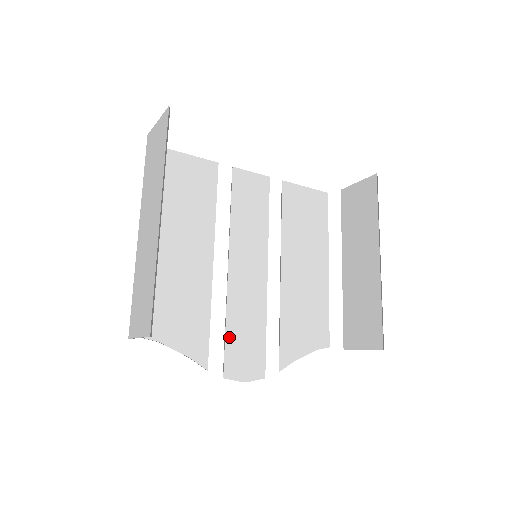
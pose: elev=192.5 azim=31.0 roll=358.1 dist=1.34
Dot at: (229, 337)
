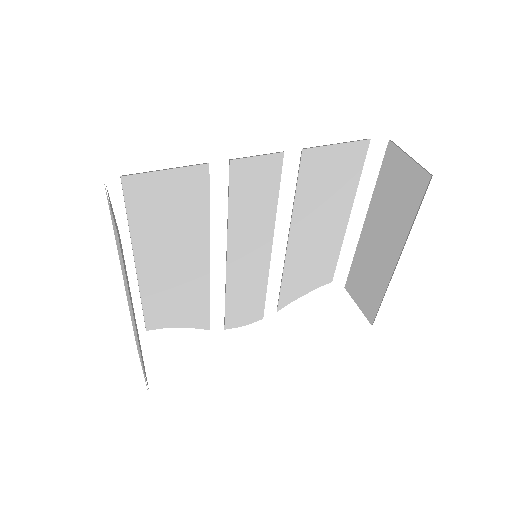
Dot at: (229, 306)
